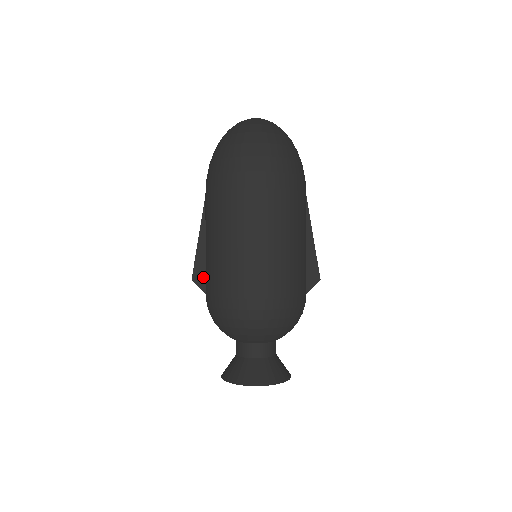
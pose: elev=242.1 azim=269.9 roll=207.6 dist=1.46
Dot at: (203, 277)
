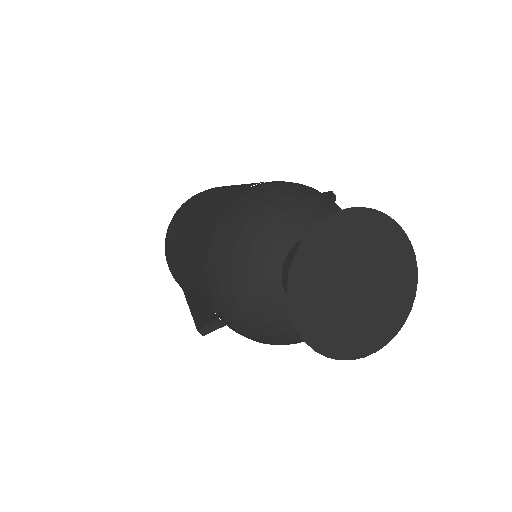
Dot at: (209, 316)
